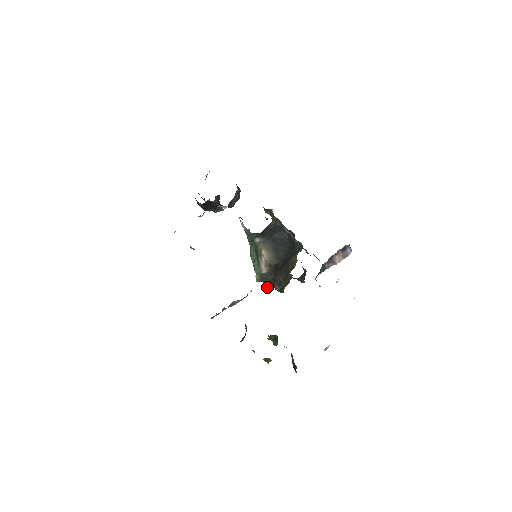
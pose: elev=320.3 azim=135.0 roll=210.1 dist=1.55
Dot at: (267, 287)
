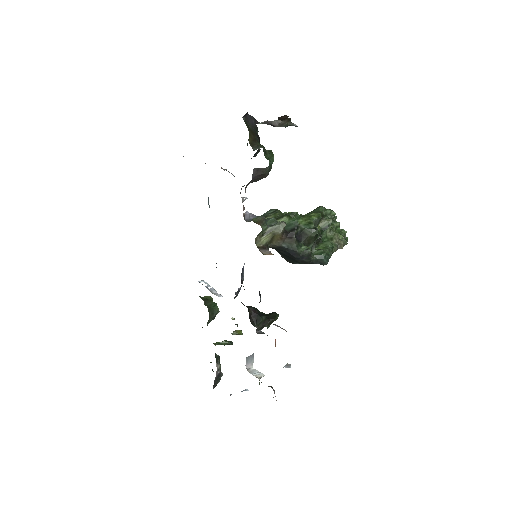
Dot at: occluded
